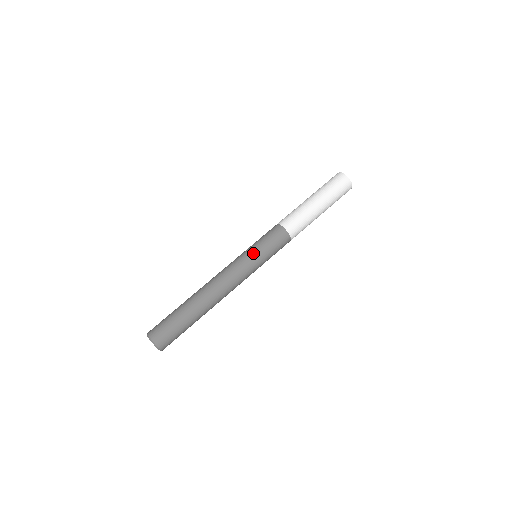
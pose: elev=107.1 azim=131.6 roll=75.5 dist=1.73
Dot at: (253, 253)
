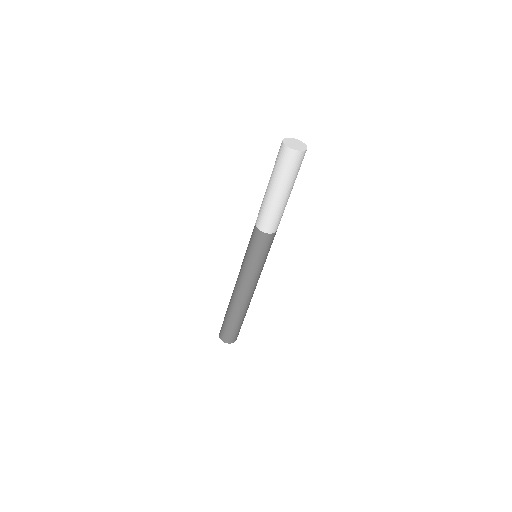
Dot at: (251, 264)
